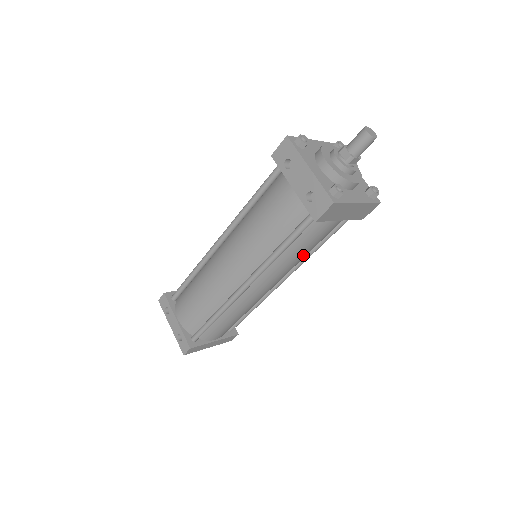
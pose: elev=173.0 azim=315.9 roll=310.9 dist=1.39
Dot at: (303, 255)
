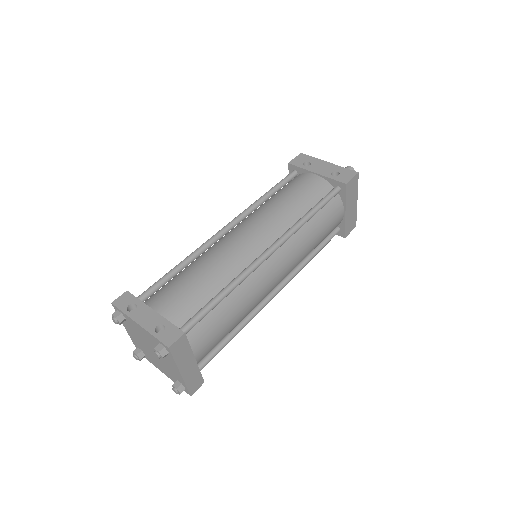
Dot at: (314, 243)
